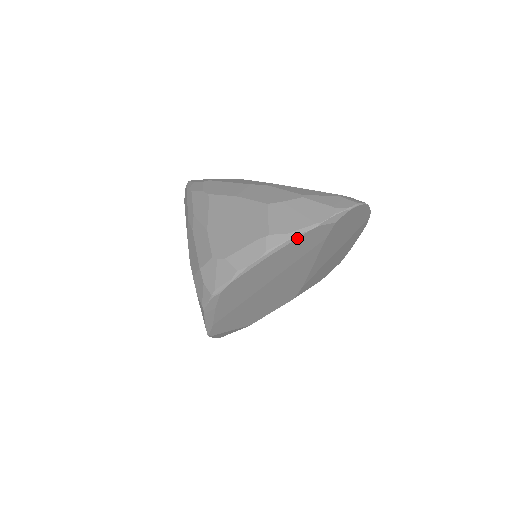
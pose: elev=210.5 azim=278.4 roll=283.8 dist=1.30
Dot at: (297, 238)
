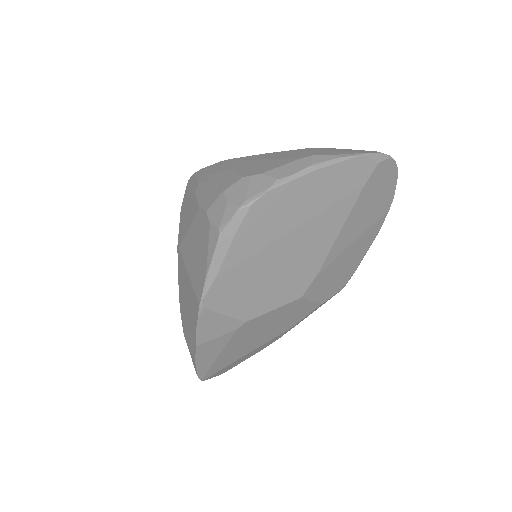
Dot at: (345, 160)
